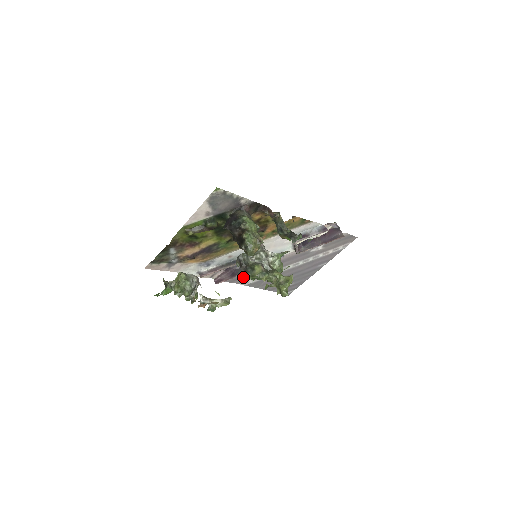
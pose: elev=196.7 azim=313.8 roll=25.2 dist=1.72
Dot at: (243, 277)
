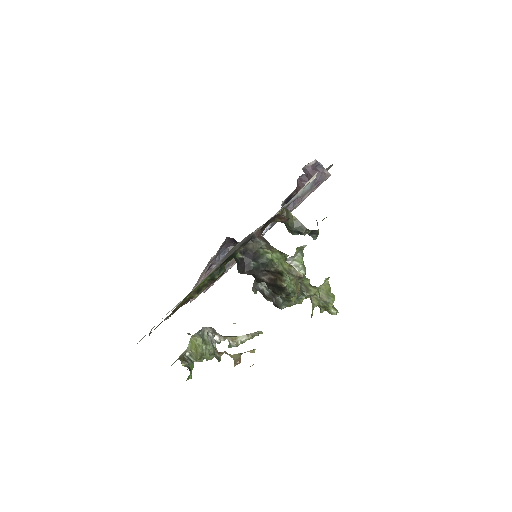
Dot at: occluded
